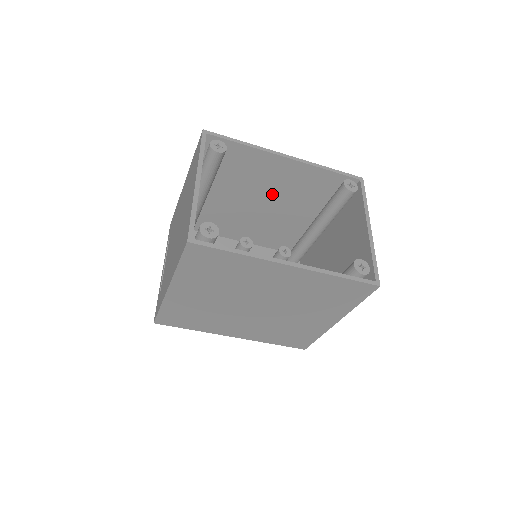
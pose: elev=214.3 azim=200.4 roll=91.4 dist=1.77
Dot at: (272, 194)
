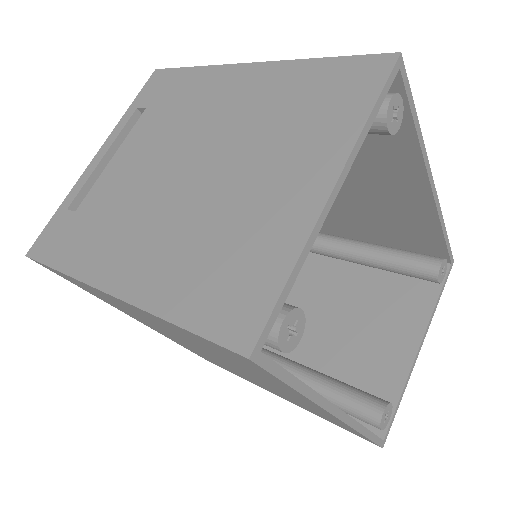
Dot at: (345, 186)
